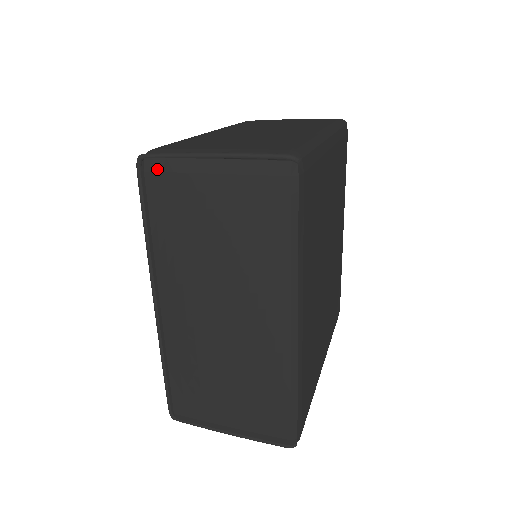
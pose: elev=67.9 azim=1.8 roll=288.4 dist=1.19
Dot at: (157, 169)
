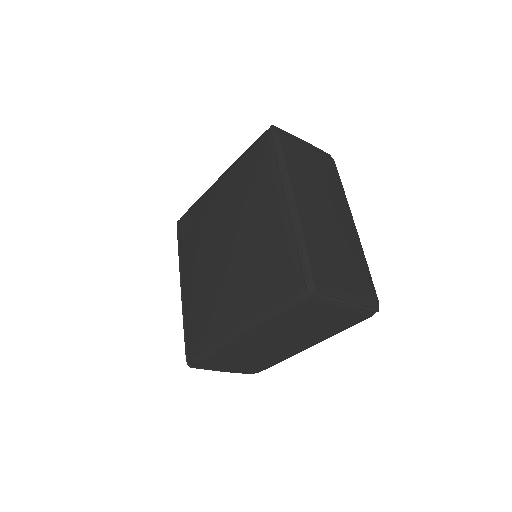
Dot at: (284, 133)
